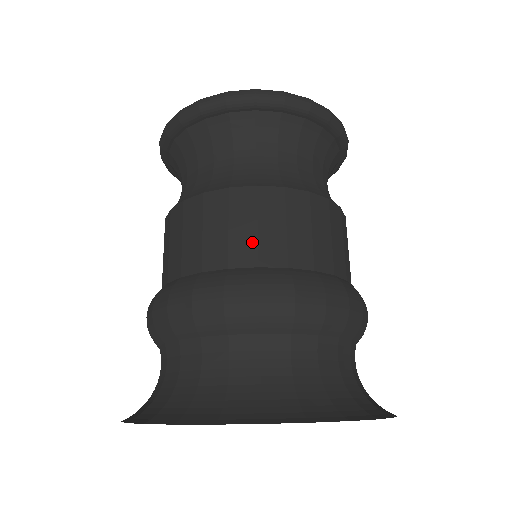
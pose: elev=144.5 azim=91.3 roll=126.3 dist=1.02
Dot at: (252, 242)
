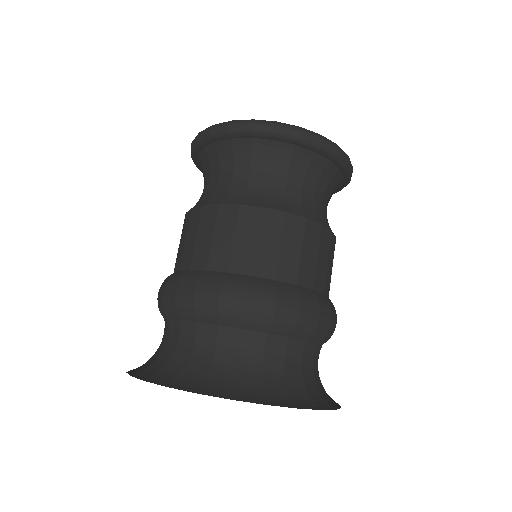
Dot at: (250, 254)
